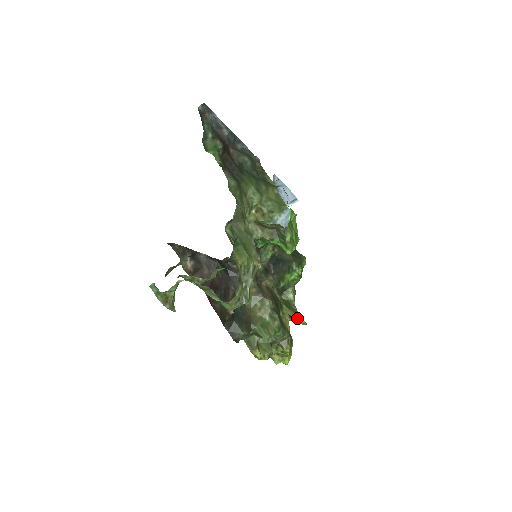
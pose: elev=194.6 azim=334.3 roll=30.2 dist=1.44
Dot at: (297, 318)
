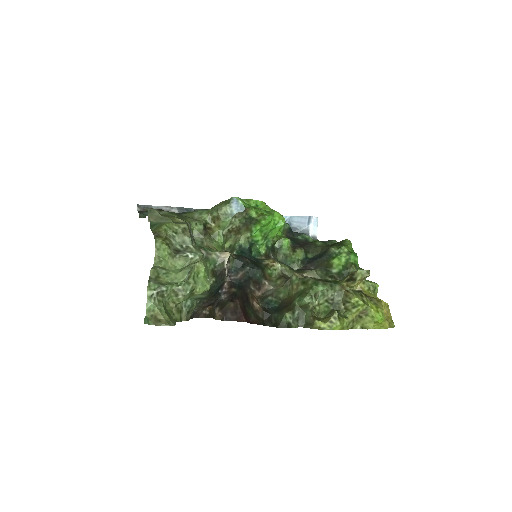
Dot at: (353, 273)
